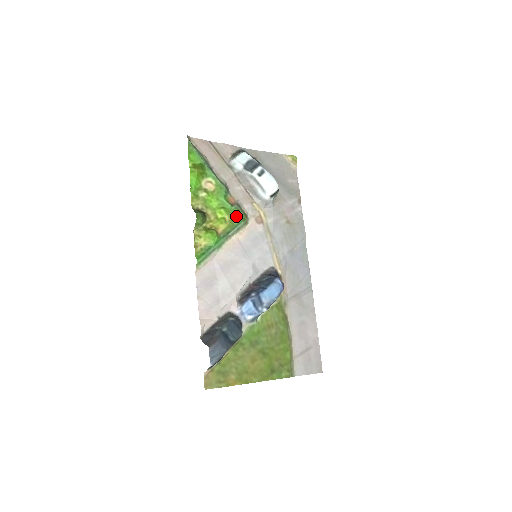
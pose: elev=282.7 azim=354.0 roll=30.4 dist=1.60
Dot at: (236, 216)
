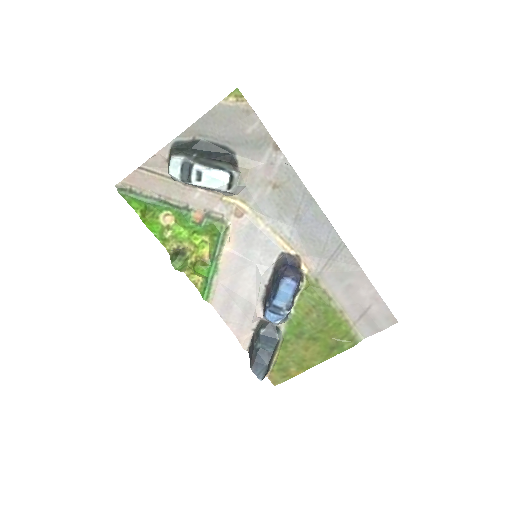
Dot at: (212, 230)
